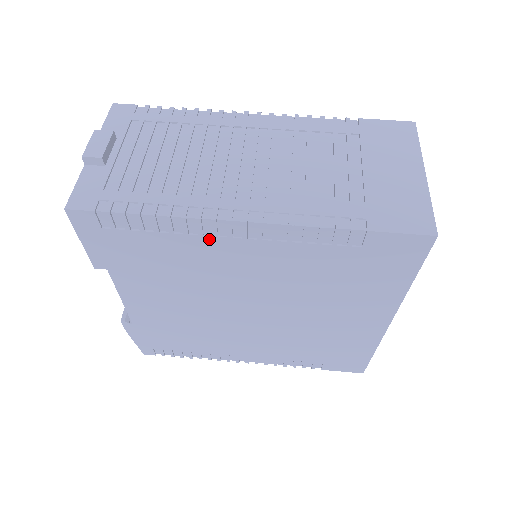
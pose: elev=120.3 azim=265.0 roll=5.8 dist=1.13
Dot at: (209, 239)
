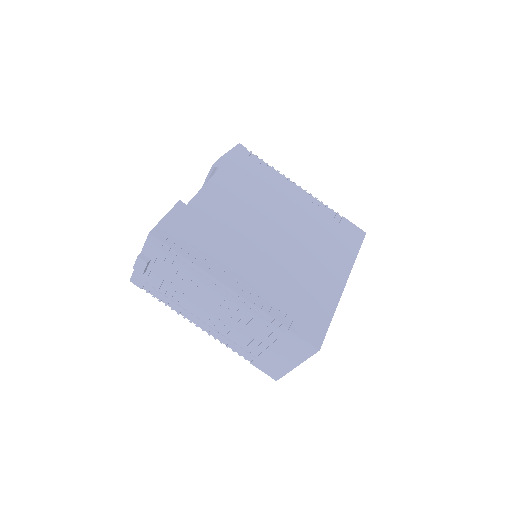
Dot at: occluded
